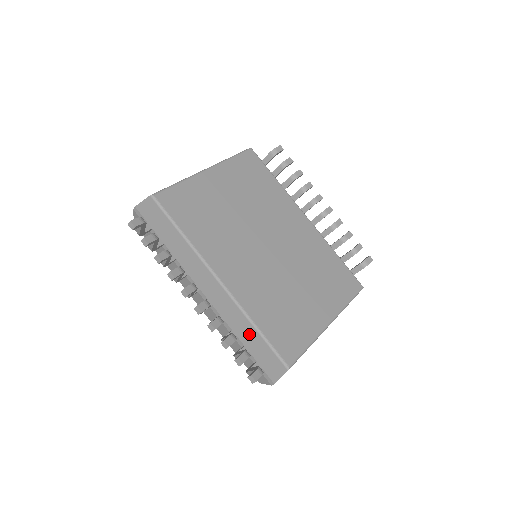
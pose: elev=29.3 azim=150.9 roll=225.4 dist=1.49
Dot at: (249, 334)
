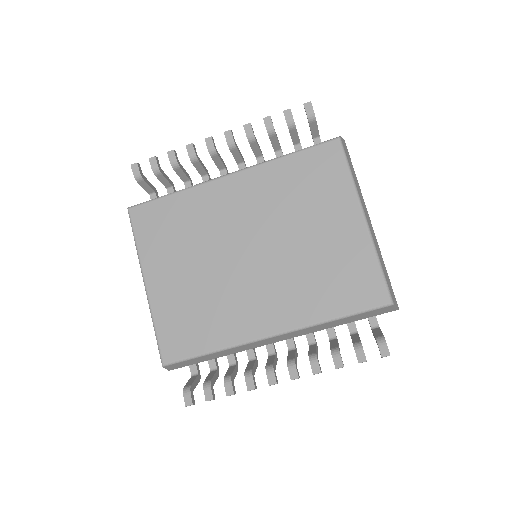
Dot at: (338, 323)
